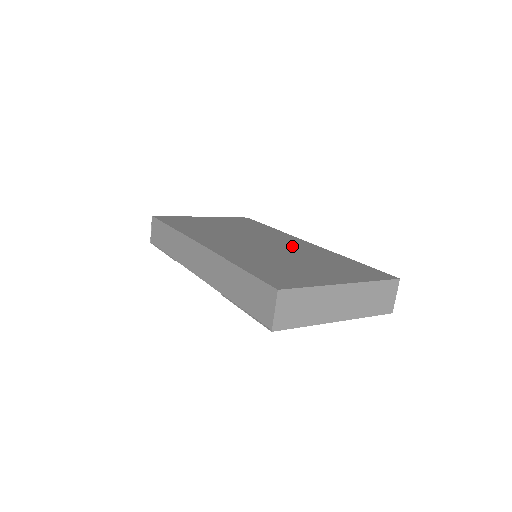
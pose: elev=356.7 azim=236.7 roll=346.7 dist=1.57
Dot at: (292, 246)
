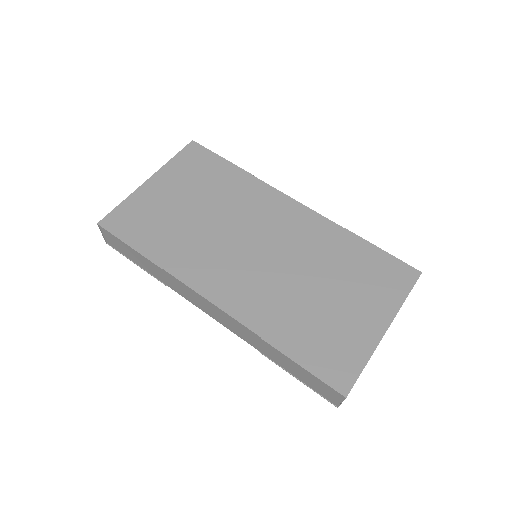
Dot at: (293, 234)
